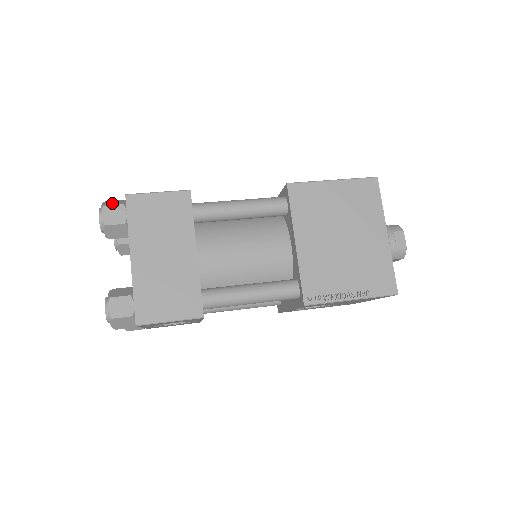
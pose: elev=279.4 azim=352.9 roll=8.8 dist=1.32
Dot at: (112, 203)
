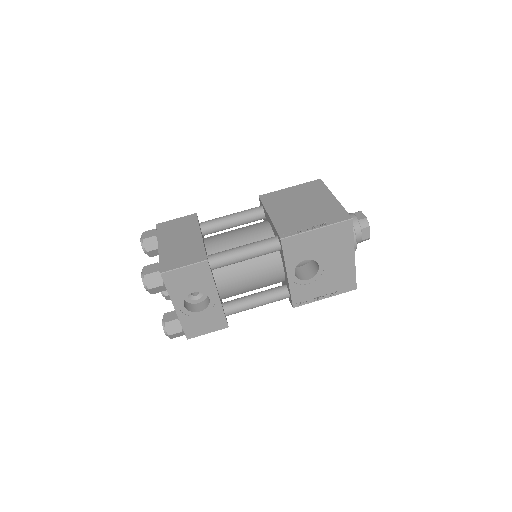
Dot at: occluded
